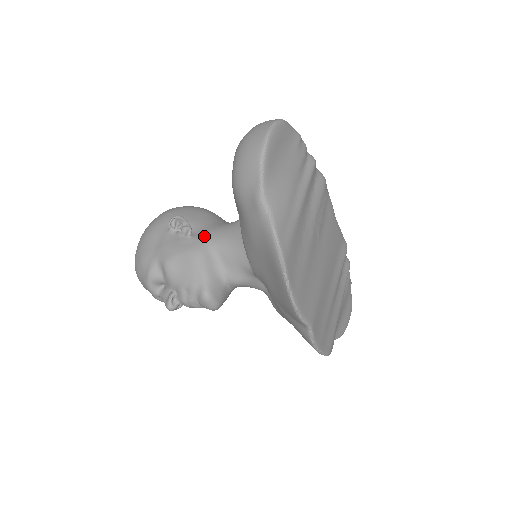
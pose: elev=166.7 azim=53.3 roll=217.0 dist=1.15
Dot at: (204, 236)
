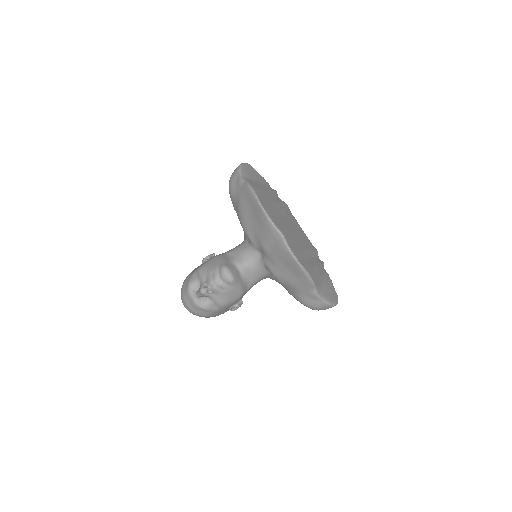
Dot at: (222, 253)
